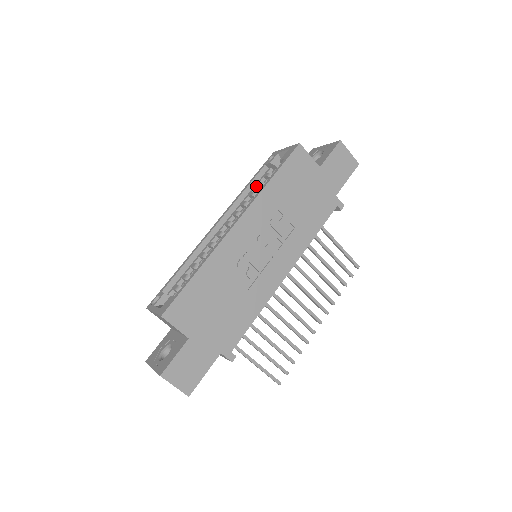
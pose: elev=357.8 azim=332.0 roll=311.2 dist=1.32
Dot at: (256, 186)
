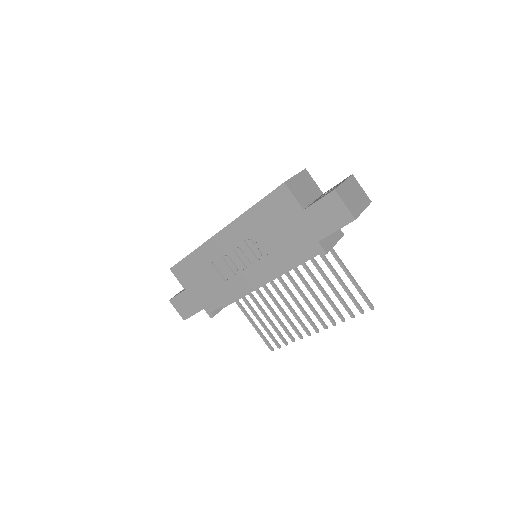
Dot at: occluded
